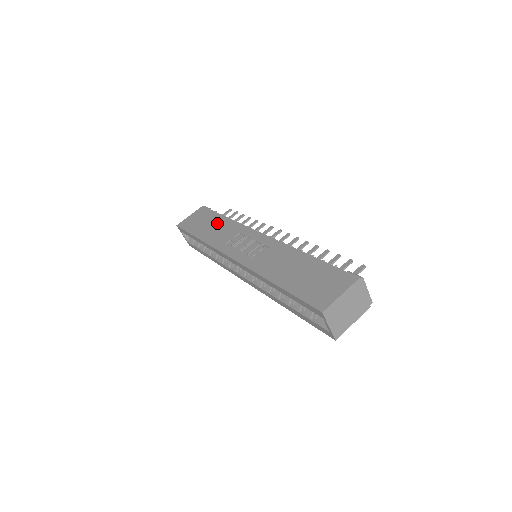
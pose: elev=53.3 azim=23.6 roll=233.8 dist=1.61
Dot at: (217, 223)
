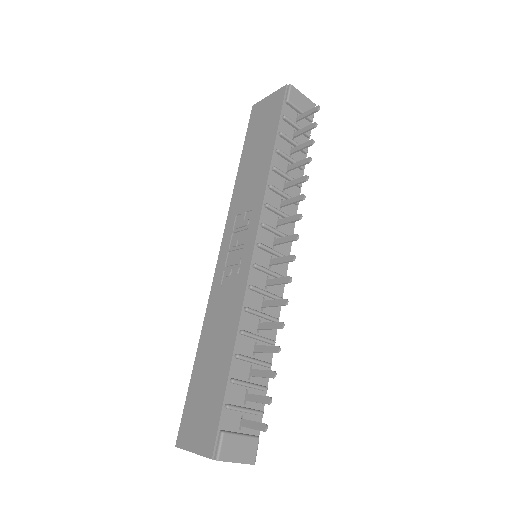
Dot at: (261, 155)
